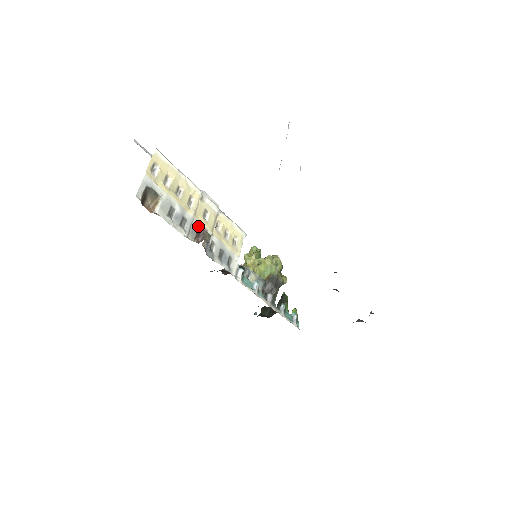
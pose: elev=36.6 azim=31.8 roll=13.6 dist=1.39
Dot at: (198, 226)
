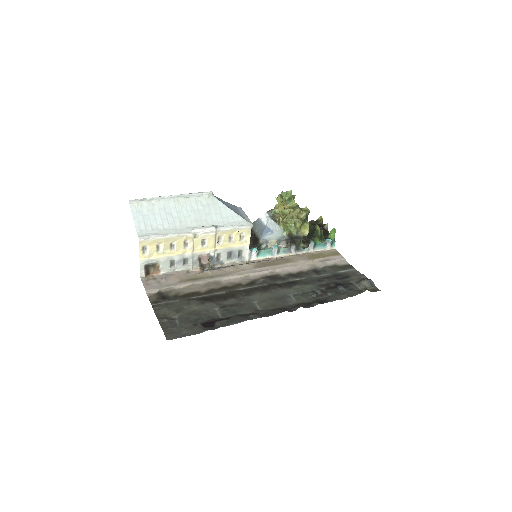
Dot at: (199, 256)
